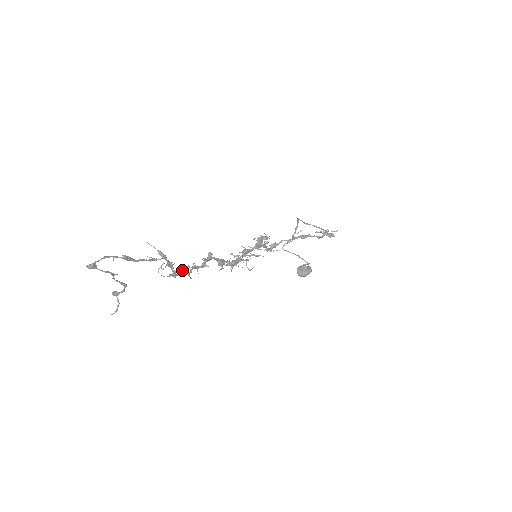
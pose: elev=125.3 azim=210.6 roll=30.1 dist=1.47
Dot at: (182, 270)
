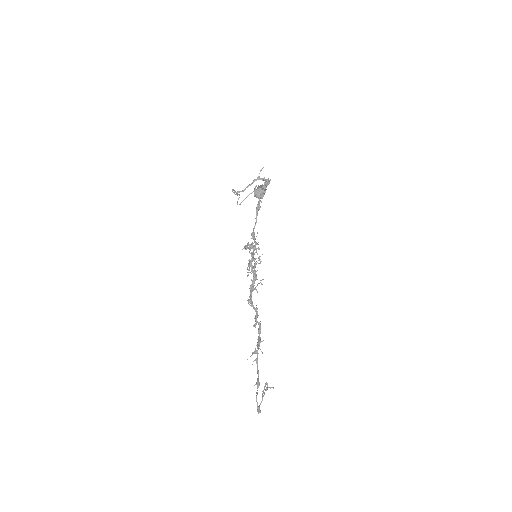
Dot at: occluded
